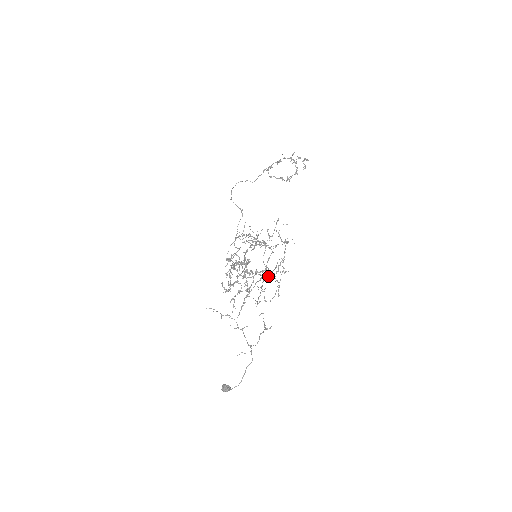
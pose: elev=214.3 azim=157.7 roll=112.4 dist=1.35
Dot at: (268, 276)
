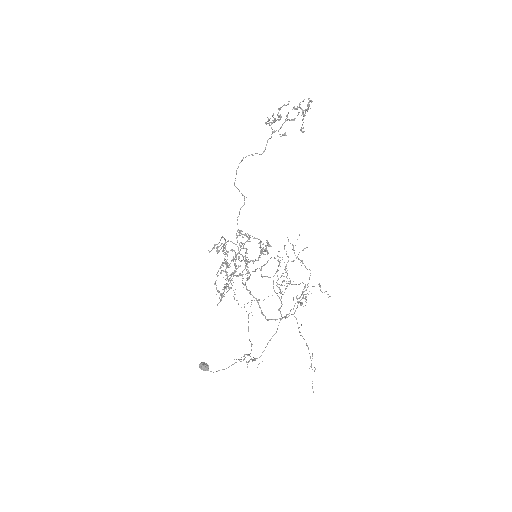
Dot at: occluded
